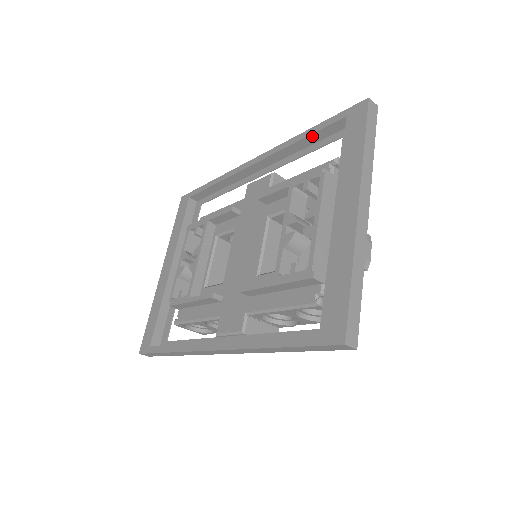
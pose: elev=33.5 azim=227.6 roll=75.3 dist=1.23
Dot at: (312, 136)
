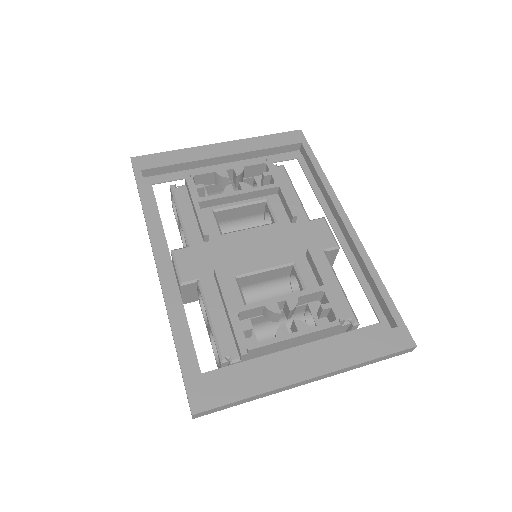
Dot at: (377, 289)
